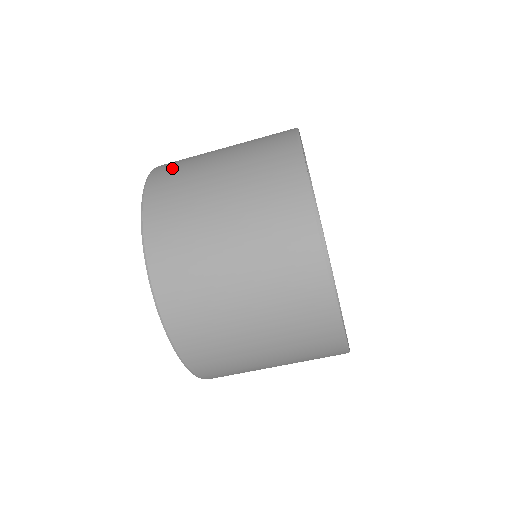
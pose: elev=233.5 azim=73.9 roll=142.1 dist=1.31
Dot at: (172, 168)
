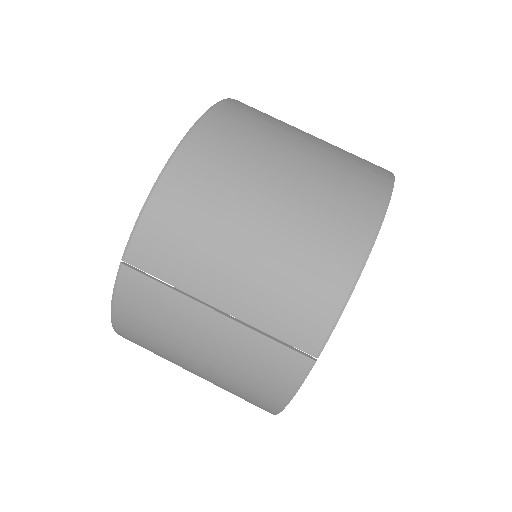
Dot at: occluded
